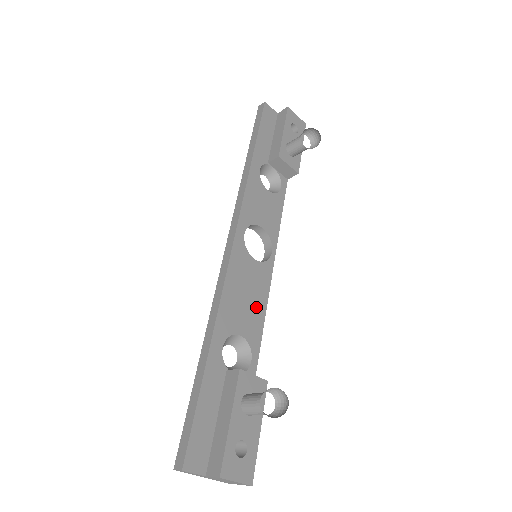
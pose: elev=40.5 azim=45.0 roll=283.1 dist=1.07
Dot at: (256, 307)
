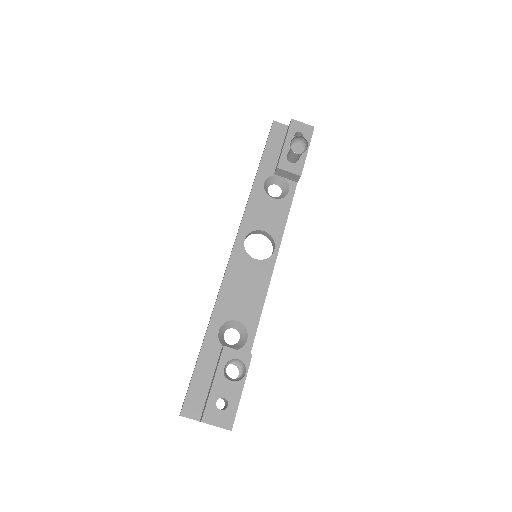
Dot at: (254, 297)
